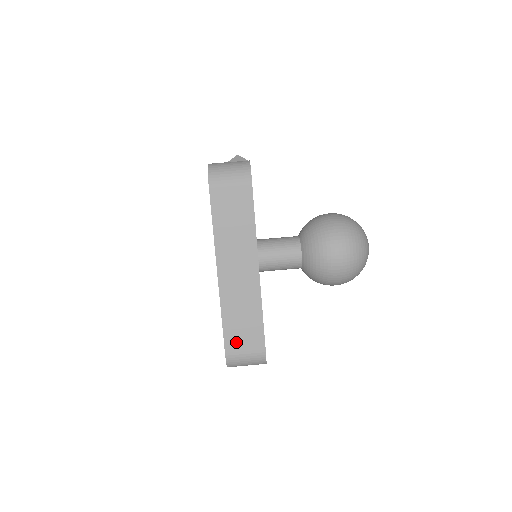
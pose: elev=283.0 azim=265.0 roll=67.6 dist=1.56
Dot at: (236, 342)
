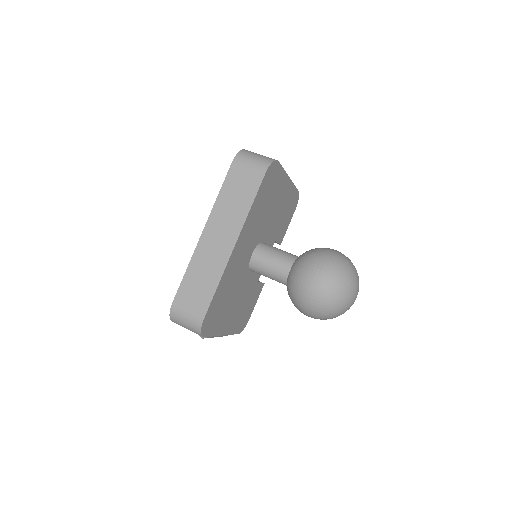
Dot at: (186, 298)
